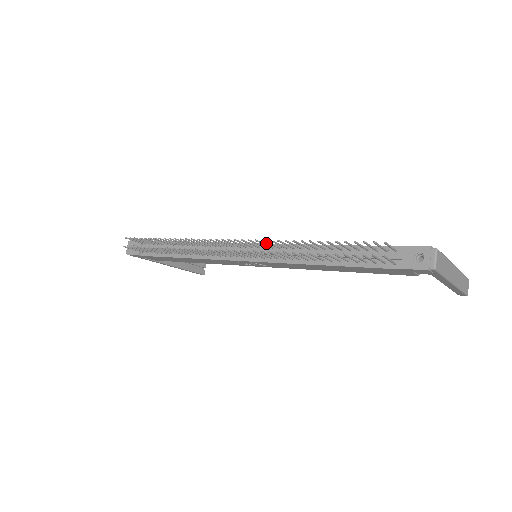
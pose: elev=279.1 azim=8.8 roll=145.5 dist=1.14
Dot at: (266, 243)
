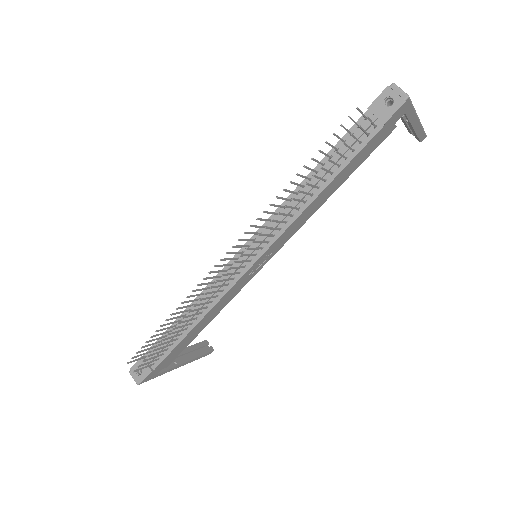
Dot at: (257, 231)
